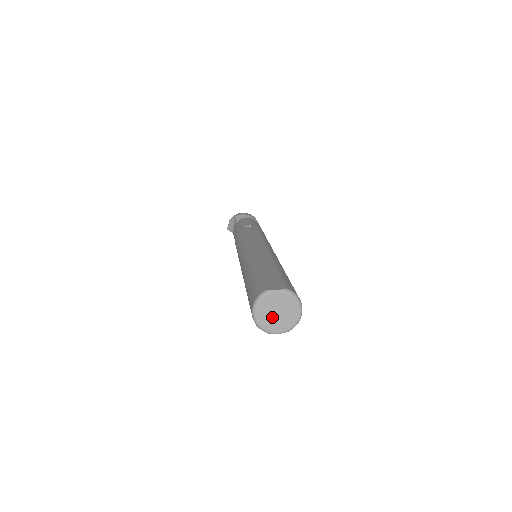
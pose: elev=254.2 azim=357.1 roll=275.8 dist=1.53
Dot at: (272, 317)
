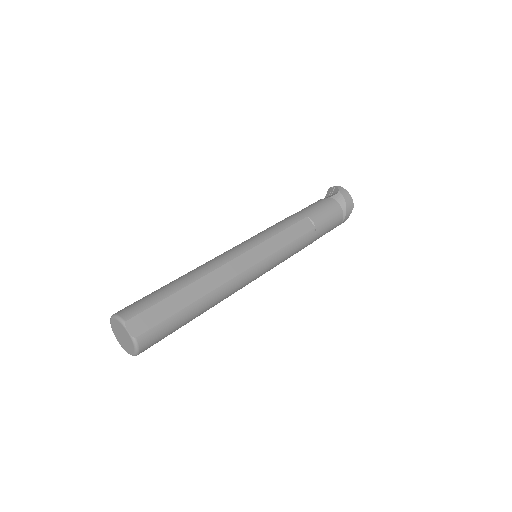
Dot at: (119, 333)
